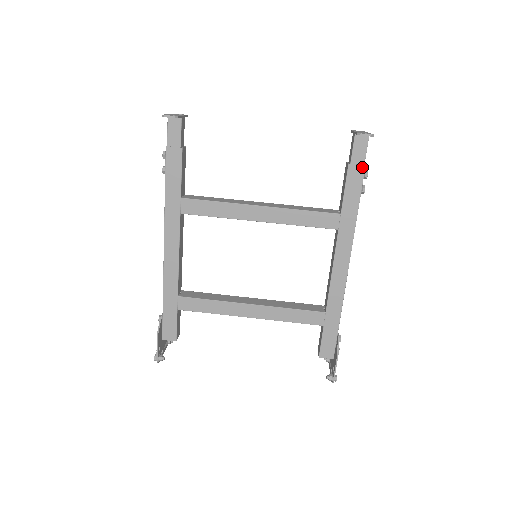
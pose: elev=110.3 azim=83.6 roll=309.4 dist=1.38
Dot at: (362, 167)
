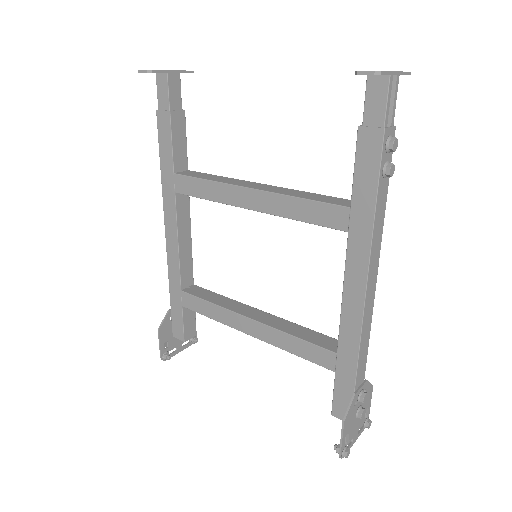
Dot at: (379, 131)
